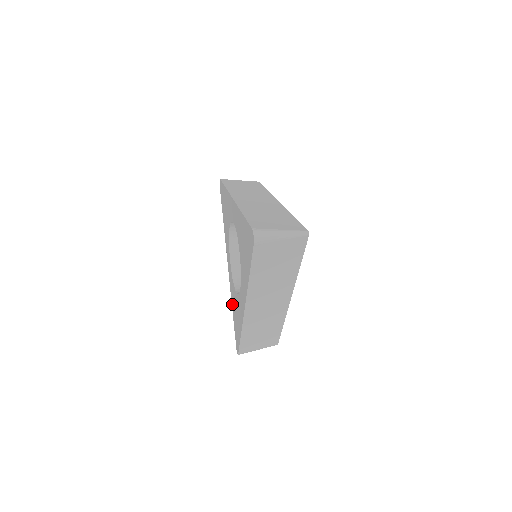
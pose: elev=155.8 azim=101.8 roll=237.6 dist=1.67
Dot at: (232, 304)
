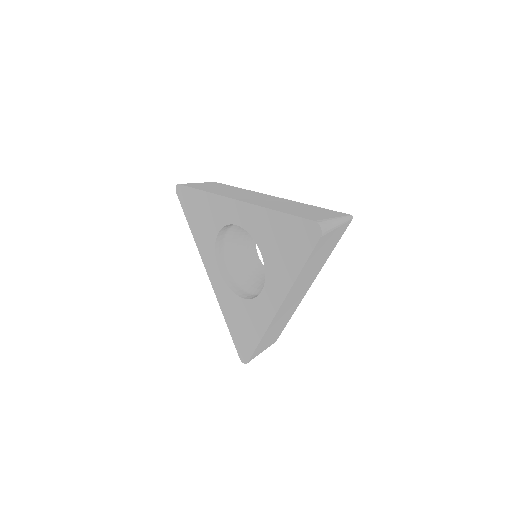
Dot at: (225, 314)
